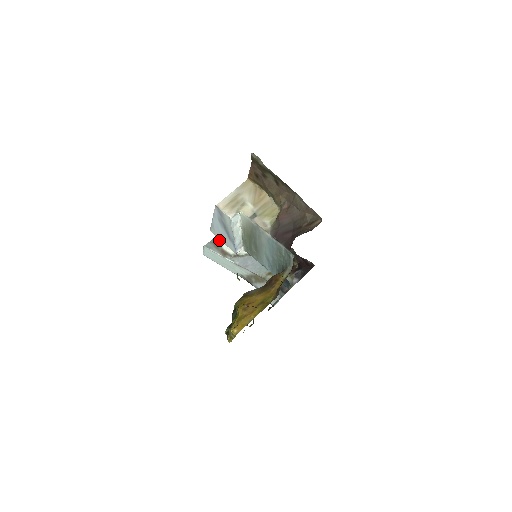
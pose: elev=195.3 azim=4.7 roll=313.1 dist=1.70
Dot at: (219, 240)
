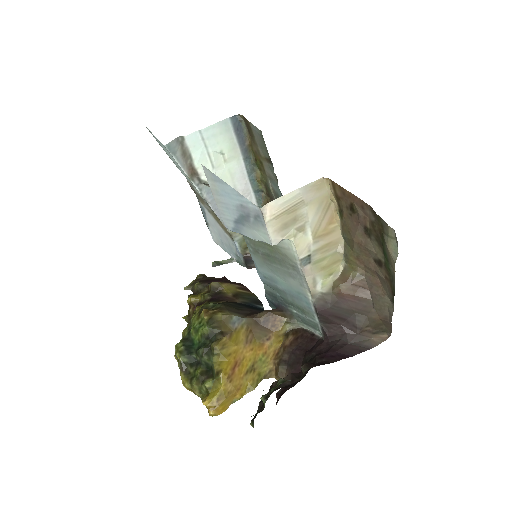
Dot at: (193, 145)
